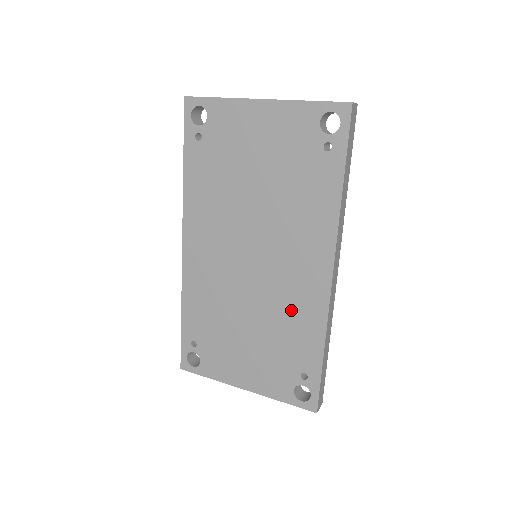
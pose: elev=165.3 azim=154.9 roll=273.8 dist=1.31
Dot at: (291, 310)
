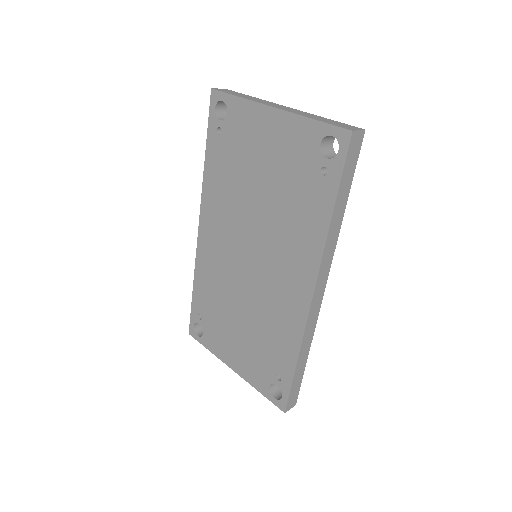
Dot at: (275, 316)
